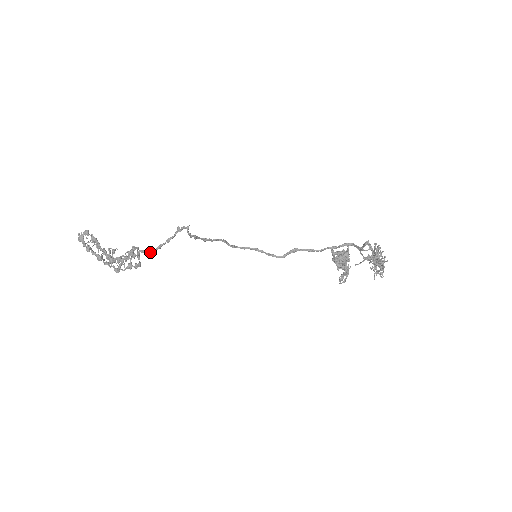
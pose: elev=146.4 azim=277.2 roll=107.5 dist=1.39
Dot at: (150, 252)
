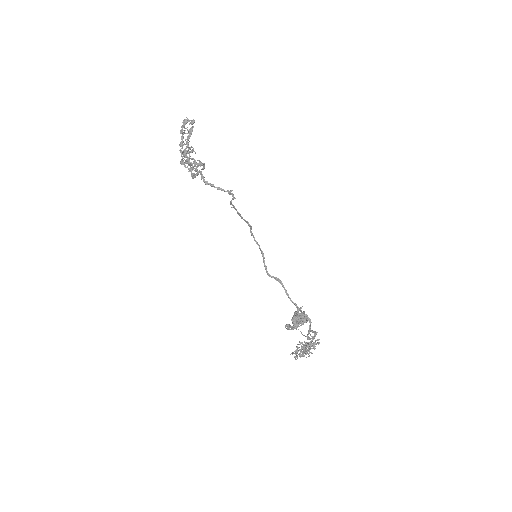
Dot at: (204, 181)
